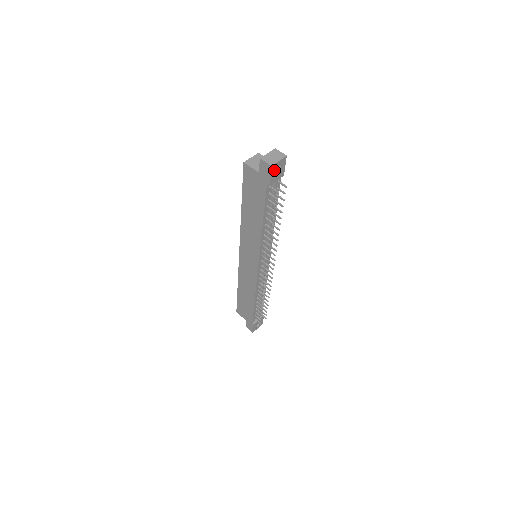
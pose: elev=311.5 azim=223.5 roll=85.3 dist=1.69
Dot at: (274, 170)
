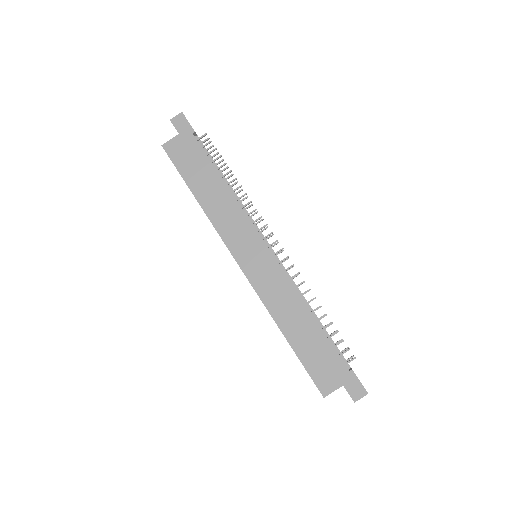
Dot at: (187, 121)
